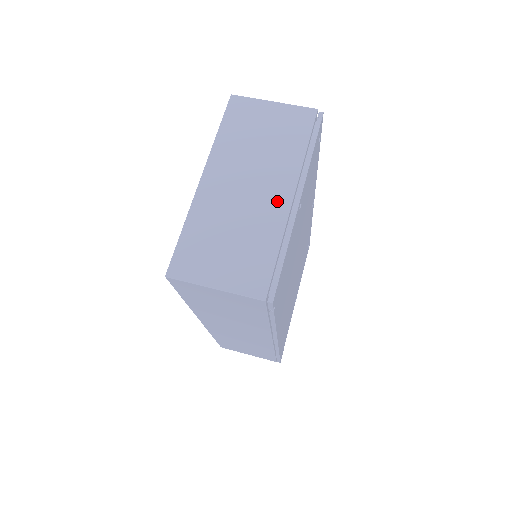
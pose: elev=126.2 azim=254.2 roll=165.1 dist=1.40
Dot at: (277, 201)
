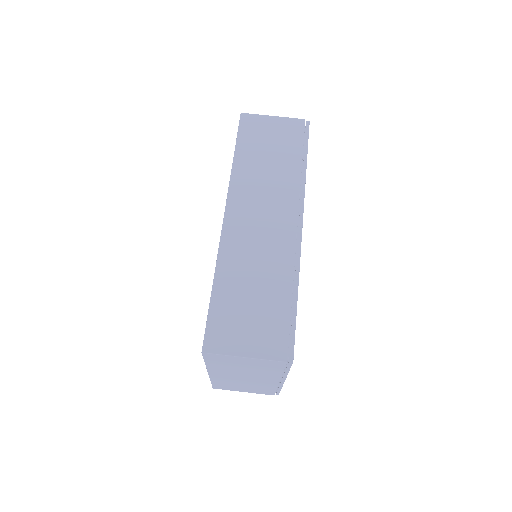
Dot at: (268, 382)
